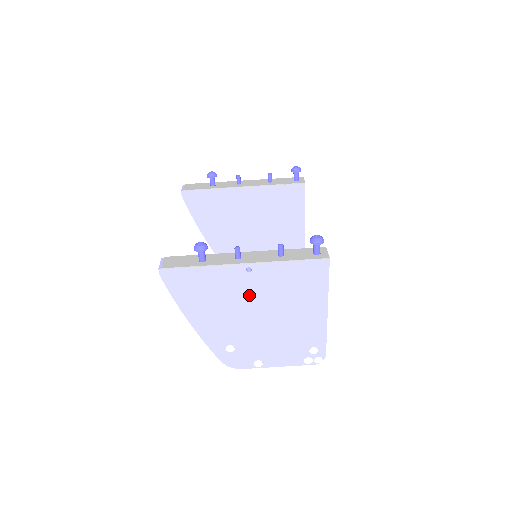
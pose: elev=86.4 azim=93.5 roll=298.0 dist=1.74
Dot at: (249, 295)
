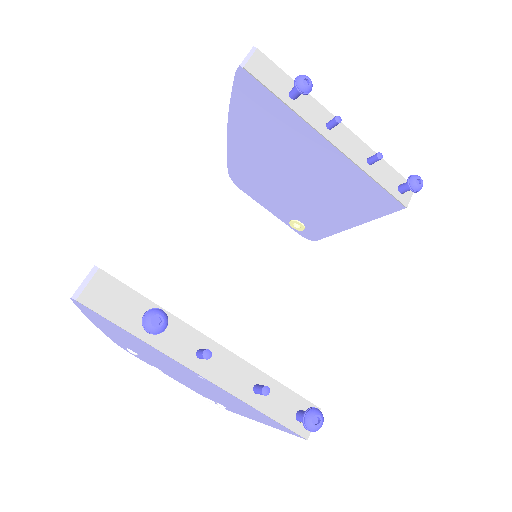
Dot at: (185, 373)
